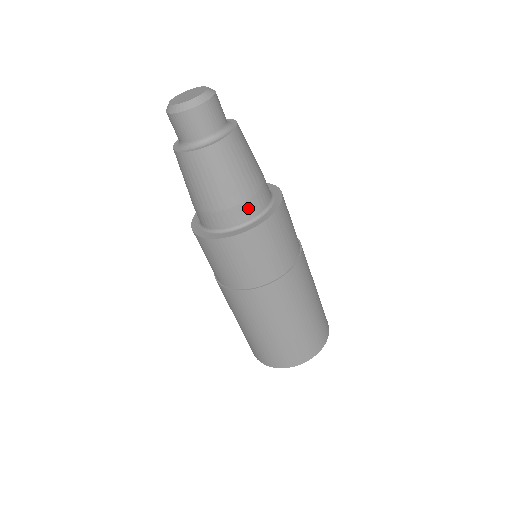
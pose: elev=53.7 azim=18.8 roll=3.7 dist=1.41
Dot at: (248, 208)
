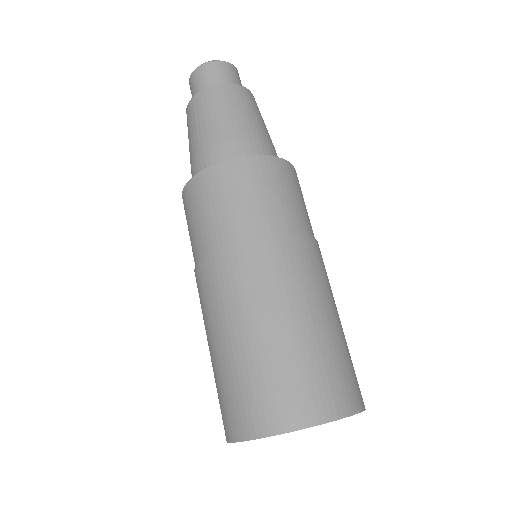
Dot at: (276, 156)
